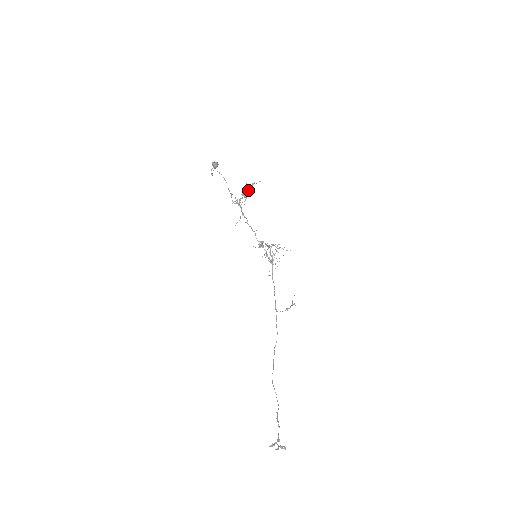
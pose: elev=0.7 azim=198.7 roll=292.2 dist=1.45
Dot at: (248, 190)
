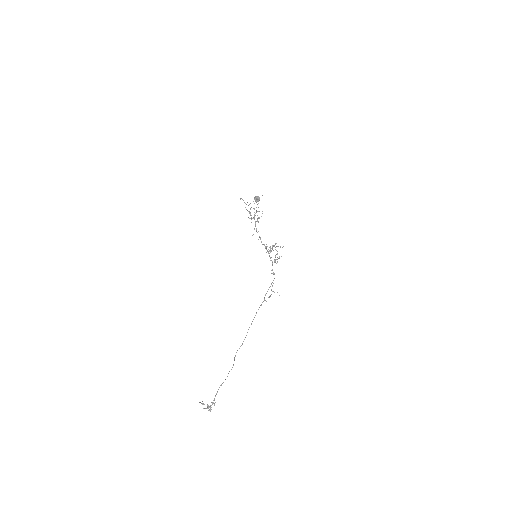
Dot at: occluded
